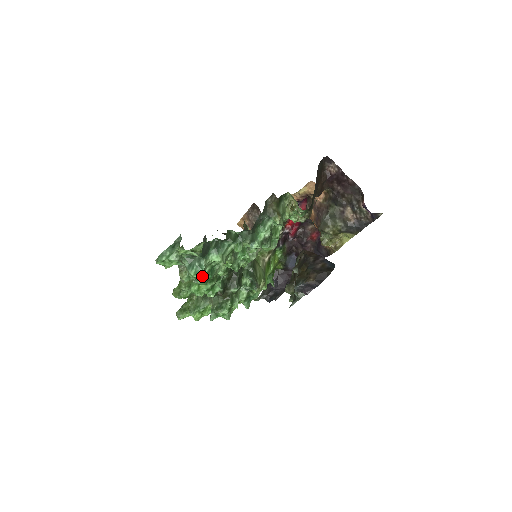
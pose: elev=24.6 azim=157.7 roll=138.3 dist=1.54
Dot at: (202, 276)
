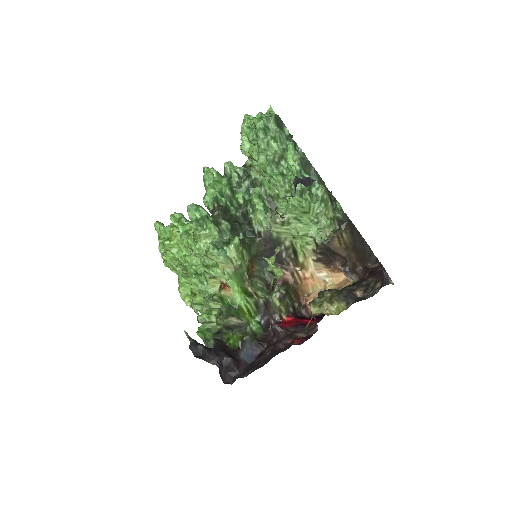
Dot at: (262, 120)
